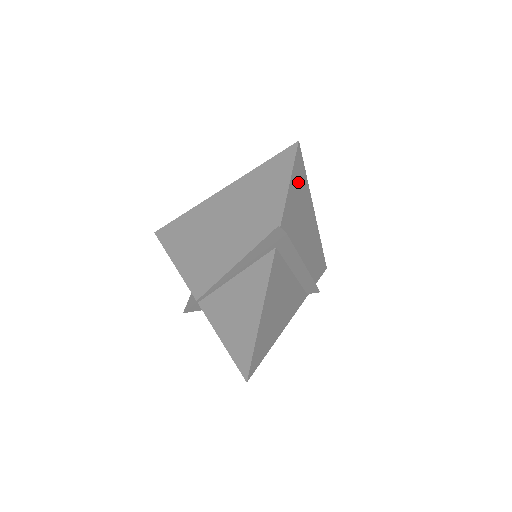
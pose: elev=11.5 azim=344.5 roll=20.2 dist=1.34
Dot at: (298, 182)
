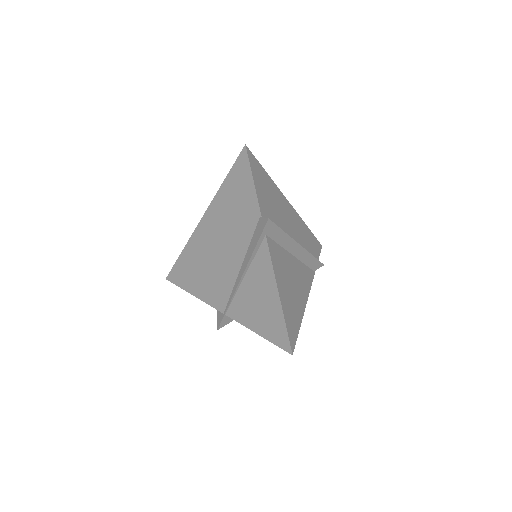
Dot at: (260, 178)
